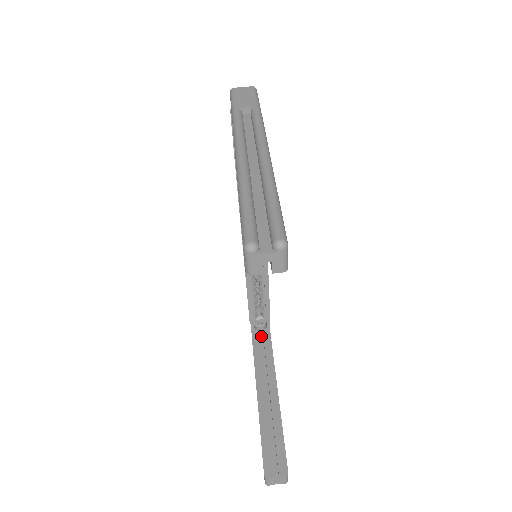
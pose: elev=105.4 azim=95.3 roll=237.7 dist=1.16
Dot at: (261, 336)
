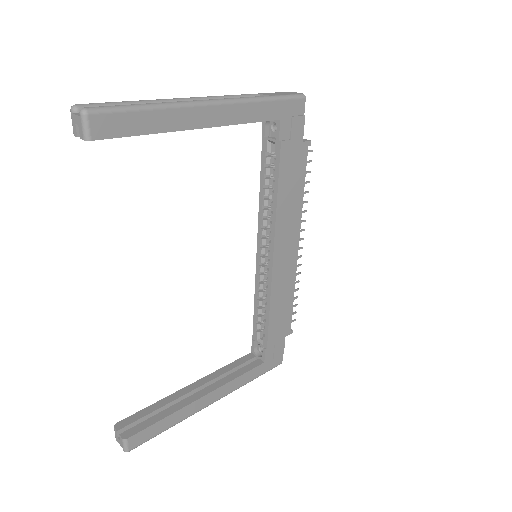
Dot at: occluded
